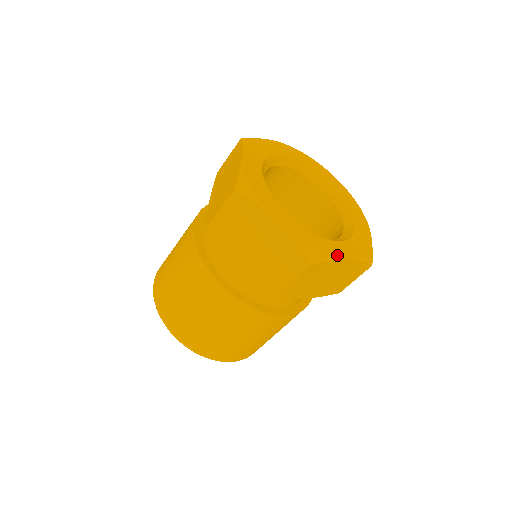
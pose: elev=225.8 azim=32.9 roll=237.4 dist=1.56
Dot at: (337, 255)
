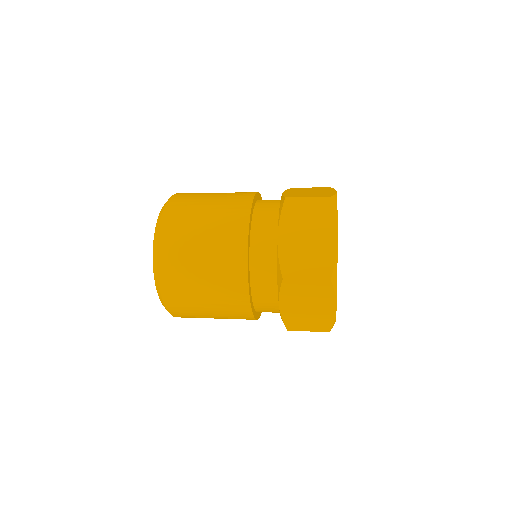
Dot at: occluded
